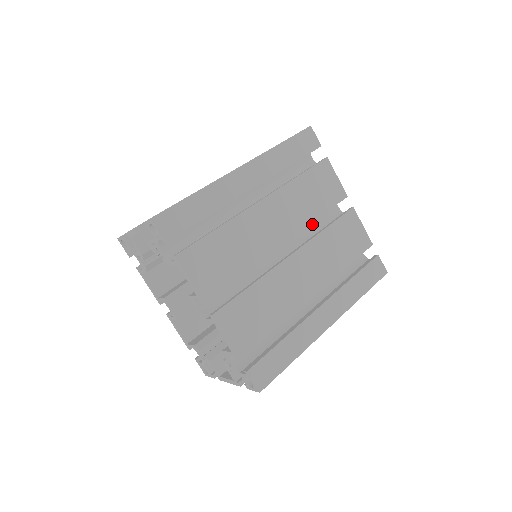
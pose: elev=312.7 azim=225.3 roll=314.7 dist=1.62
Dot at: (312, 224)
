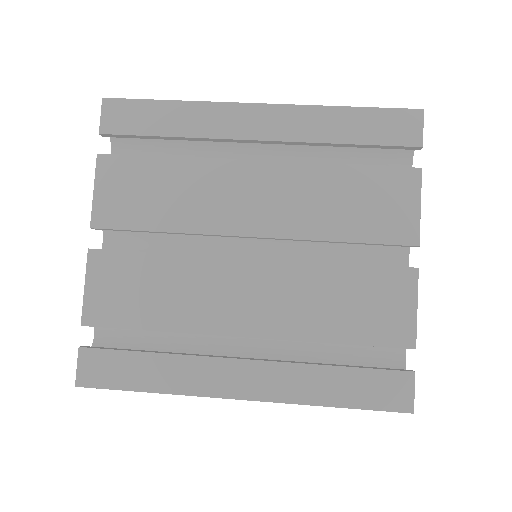
Dot at: (341, 255)
